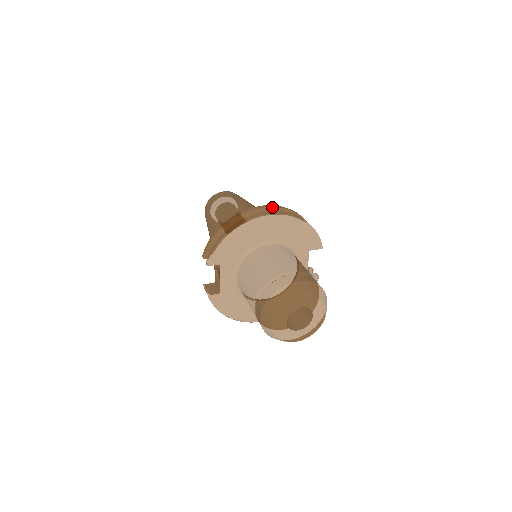
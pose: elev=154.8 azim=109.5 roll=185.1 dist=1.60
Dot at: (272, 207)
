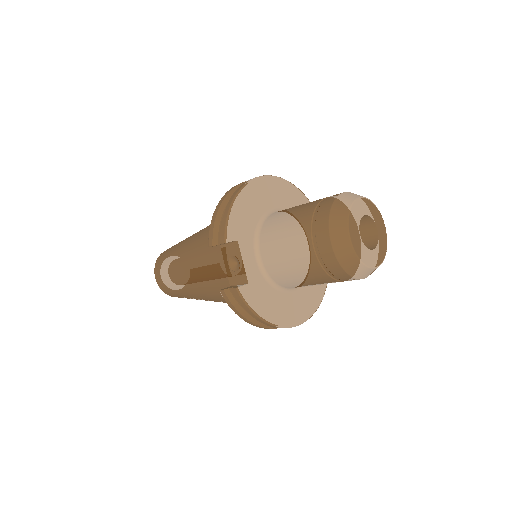
Dot at: occluded
